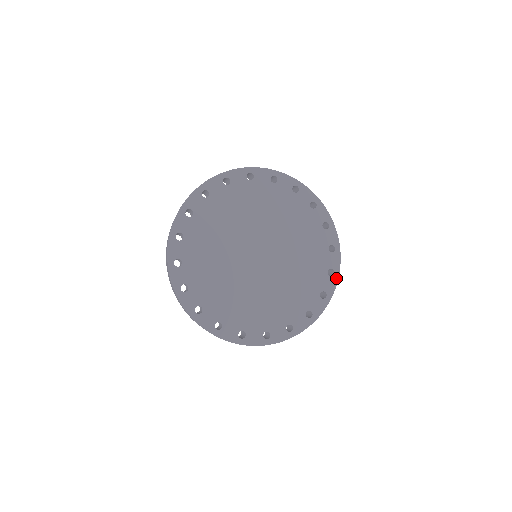
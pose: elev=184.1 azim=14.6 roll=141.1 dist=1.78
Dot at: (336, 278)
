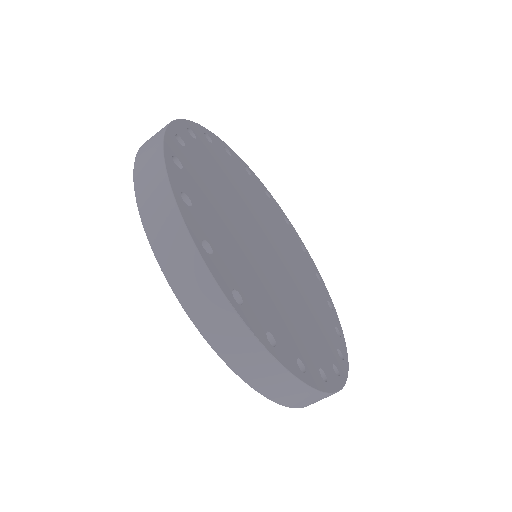
Dot at: (346, 367)
